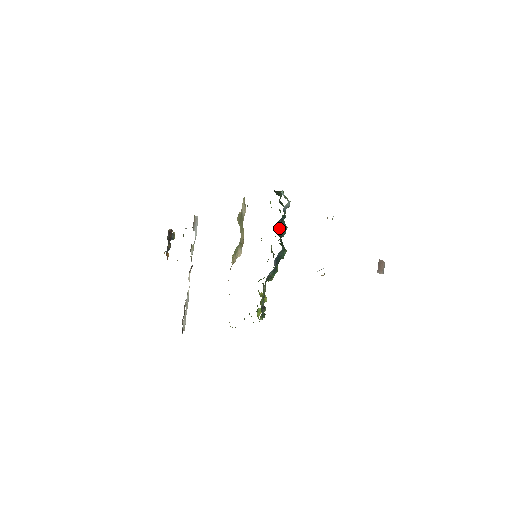
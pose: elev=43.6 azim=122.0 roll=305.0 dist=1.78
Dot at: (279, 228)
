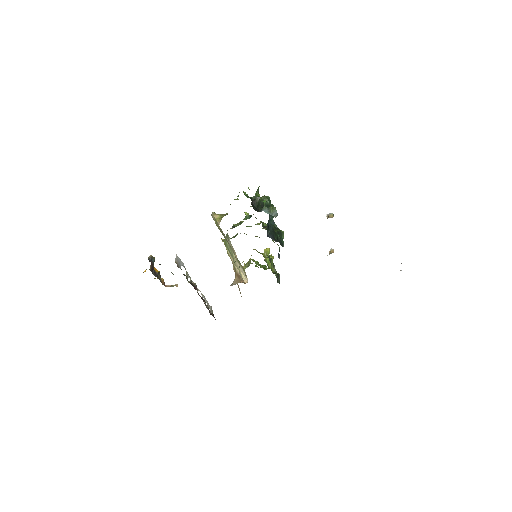
Dot at: (268, 222)
